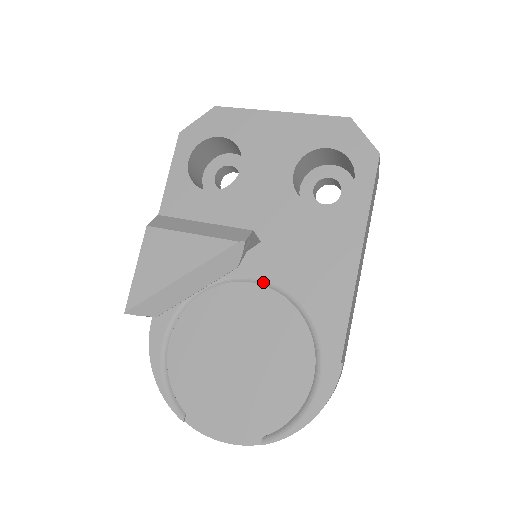
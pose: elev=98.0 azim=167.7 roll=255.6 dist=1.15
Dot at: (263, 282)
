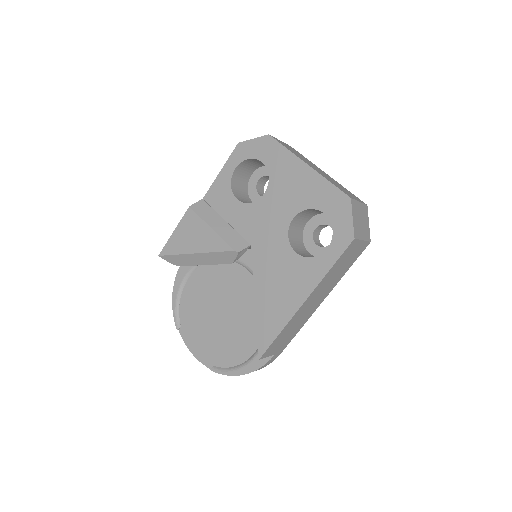
Dot at: occluded
